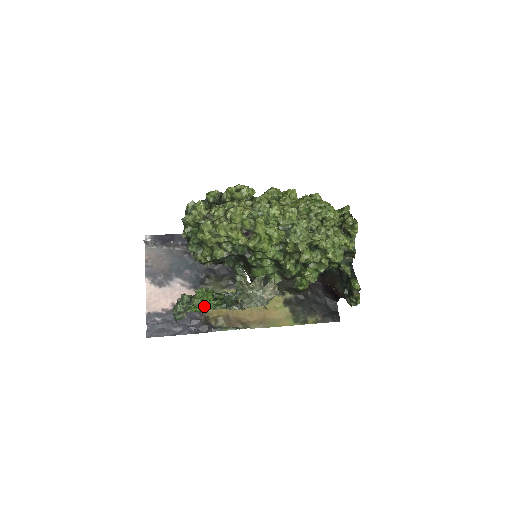
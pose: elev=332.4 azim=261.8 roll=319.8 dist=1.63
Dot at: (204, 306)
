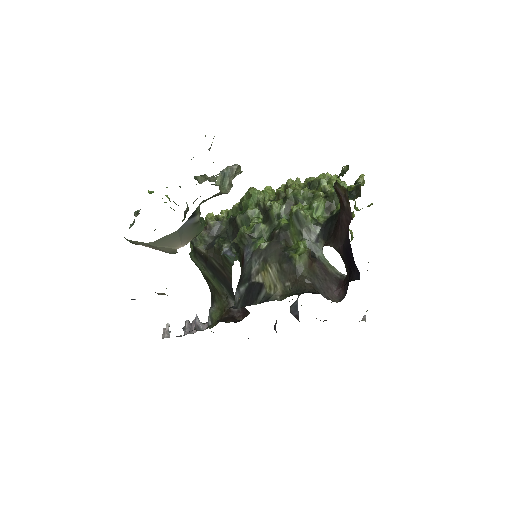
Dot at: occluded
